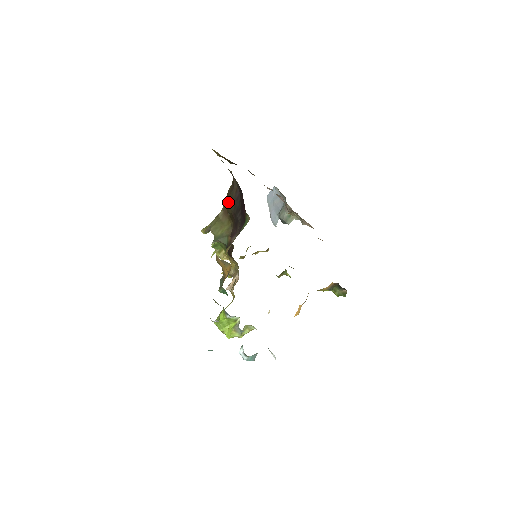
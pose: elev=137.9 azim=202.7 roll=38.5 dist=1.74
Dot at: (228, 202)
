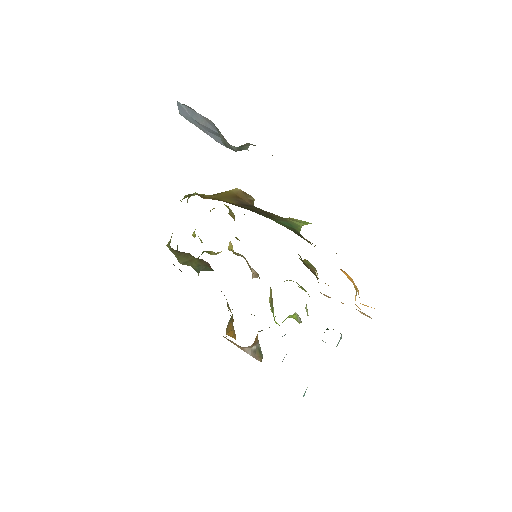
Dot at: occluded
